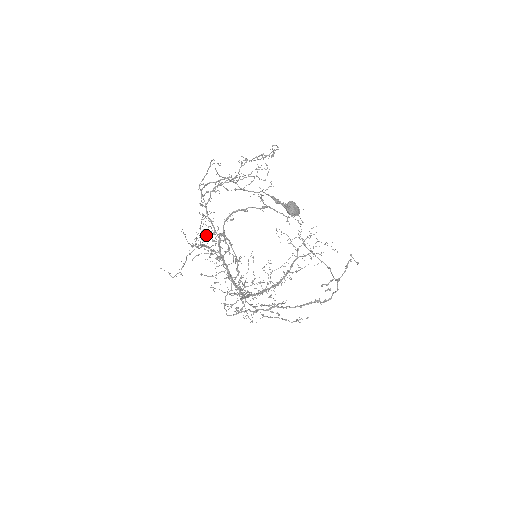
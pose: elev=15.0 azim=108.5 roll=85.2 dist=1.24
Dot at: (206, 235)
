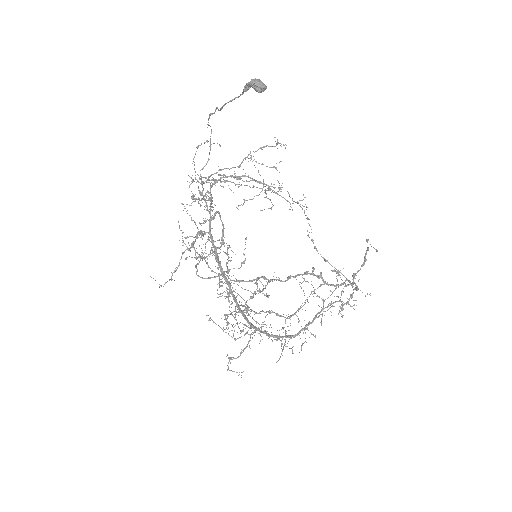
Dot at: occluded
